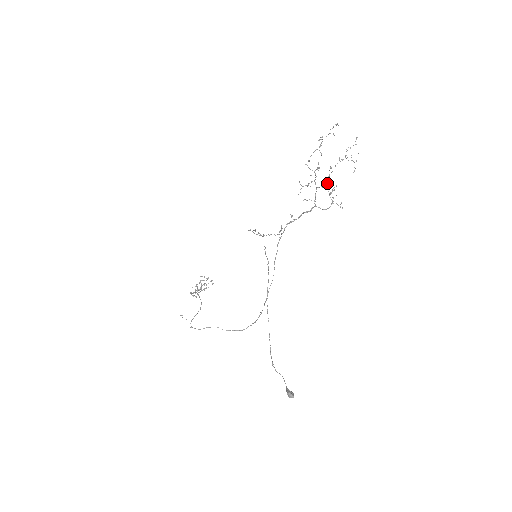
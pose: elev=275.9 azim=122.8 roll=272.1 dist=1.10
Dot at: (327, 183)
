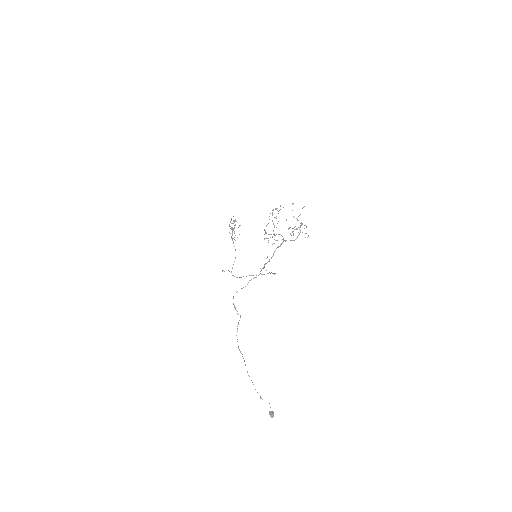
Dot at: occluded
